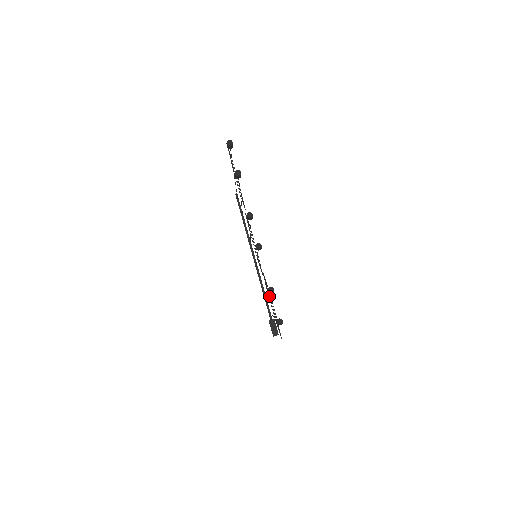
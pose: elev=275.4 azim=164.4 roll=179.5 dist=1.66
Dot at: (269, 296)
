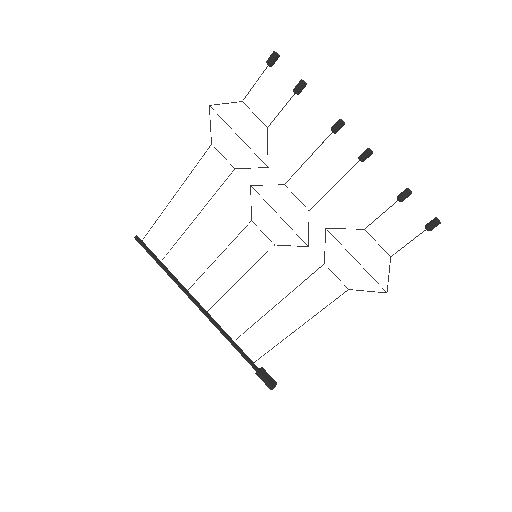
Dot at: (348, 252)
